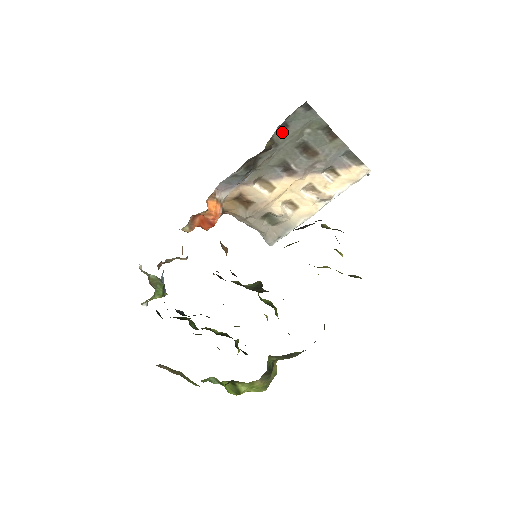
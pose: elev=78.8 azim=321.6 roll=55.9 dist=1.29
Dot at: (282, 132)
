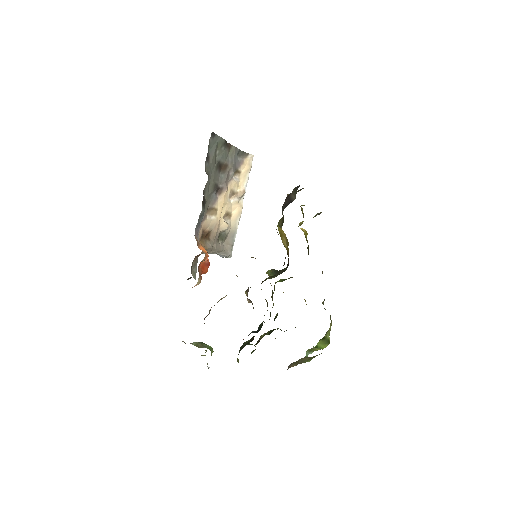
Dot at: (208, 163)
